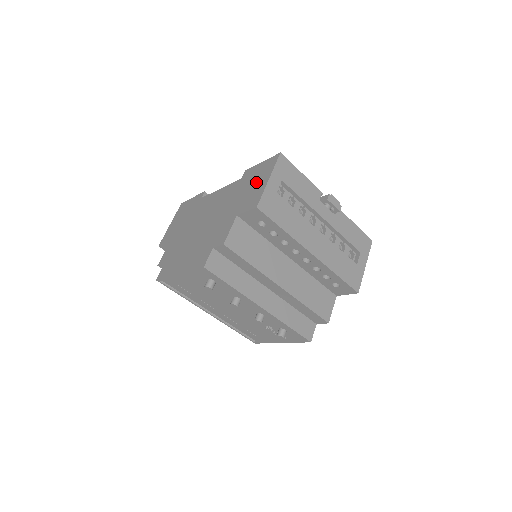
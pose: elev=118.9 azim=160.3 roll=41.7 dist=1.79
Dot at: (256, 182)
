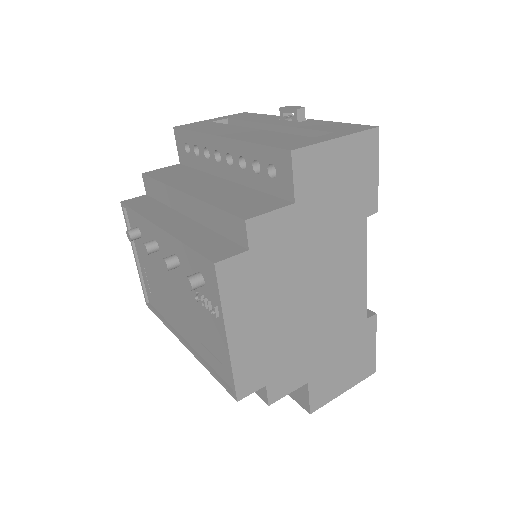
Dot at: occluded
